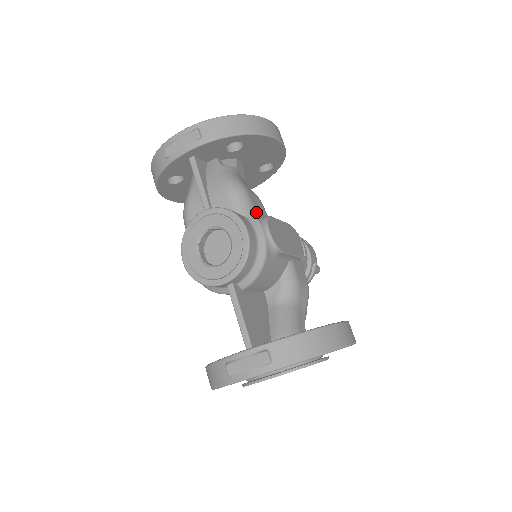
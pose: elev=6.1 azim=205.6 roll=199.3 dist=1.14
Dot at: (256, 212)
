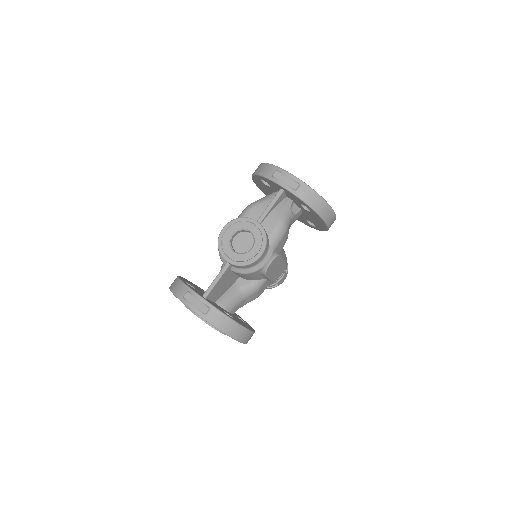
Dot at: (277, 248)
